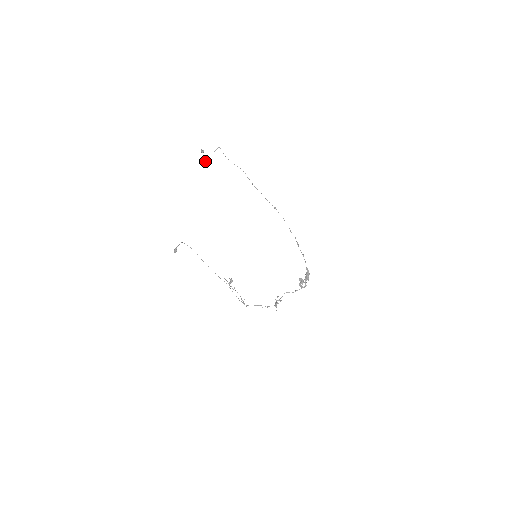
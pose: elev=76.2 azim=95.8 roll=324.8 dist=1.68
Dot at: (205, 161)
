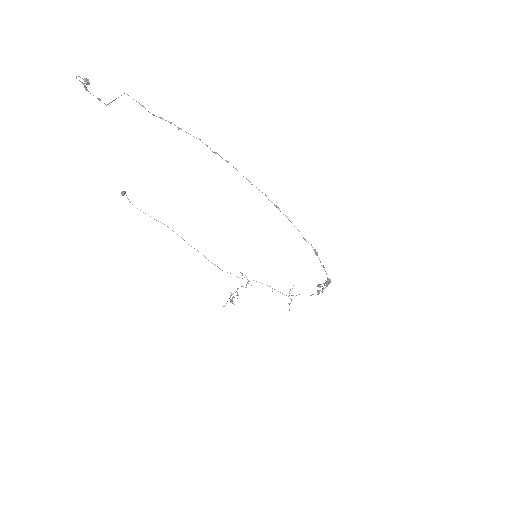
Dot at: occluded
